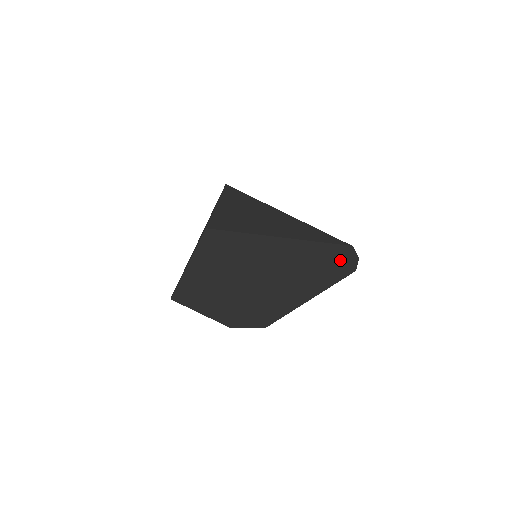
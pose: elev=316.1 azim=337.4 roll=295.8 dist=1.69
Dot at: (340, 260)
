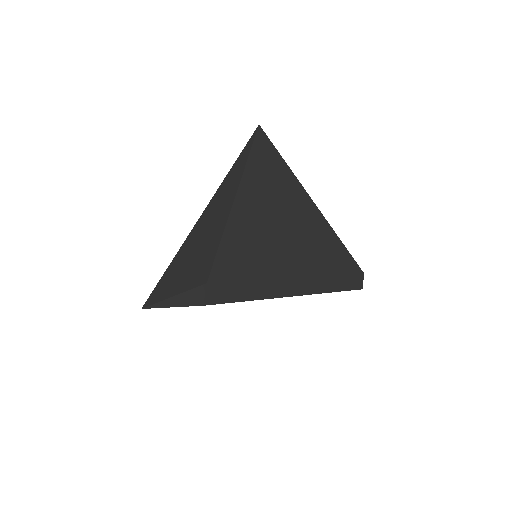
Dot at: occluded
